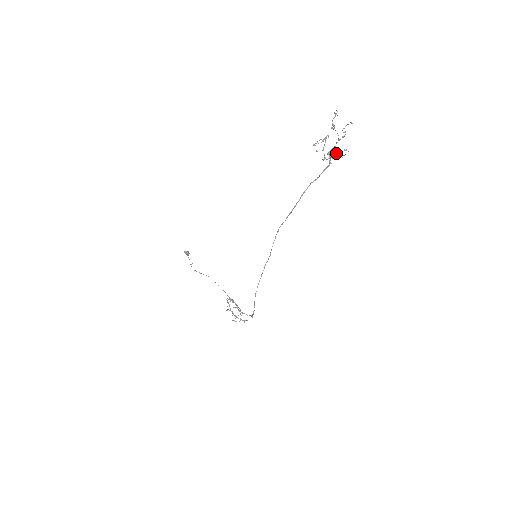
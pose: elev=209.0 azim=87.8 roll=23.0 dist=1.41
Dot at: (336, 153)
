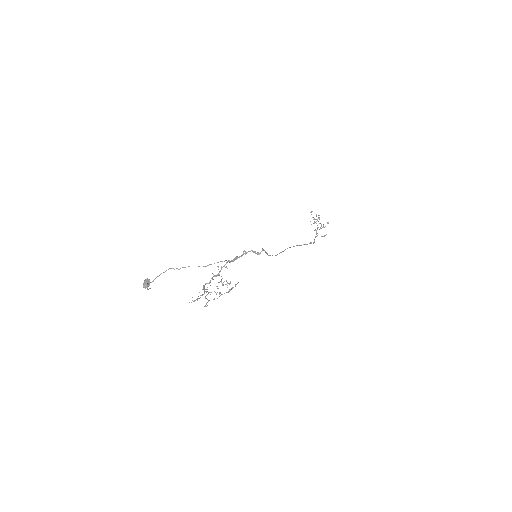
Dot at: occluded
